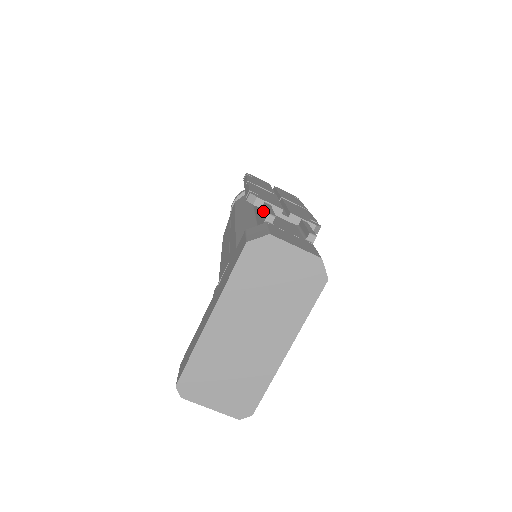
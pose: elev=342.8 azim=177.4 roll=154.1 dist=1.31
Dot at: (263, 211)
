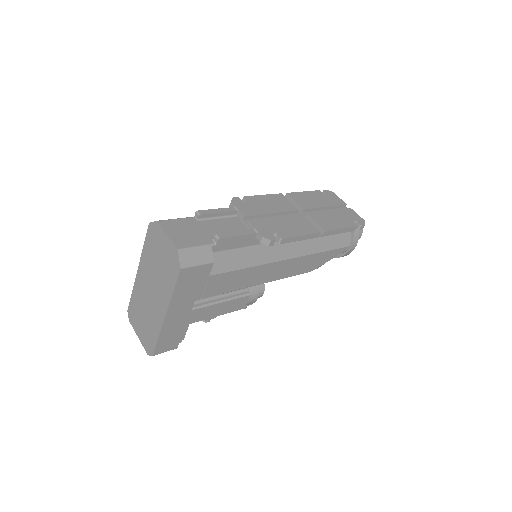
Dot at: occluded
